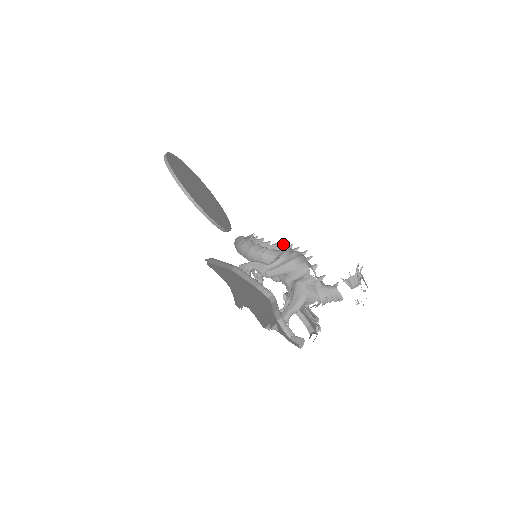
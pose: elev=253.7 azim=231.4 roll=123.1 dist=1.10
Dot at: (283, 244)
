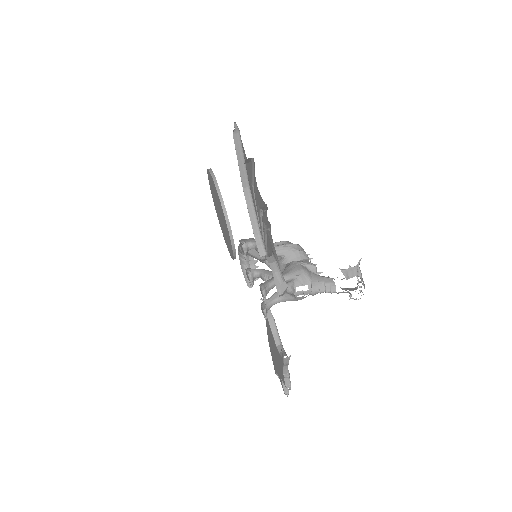
Dot at: occluded
